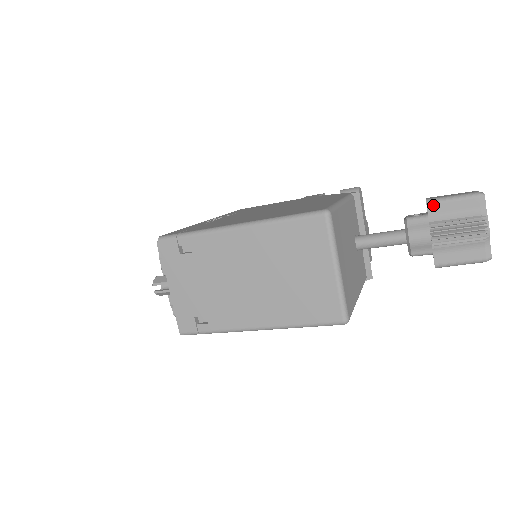
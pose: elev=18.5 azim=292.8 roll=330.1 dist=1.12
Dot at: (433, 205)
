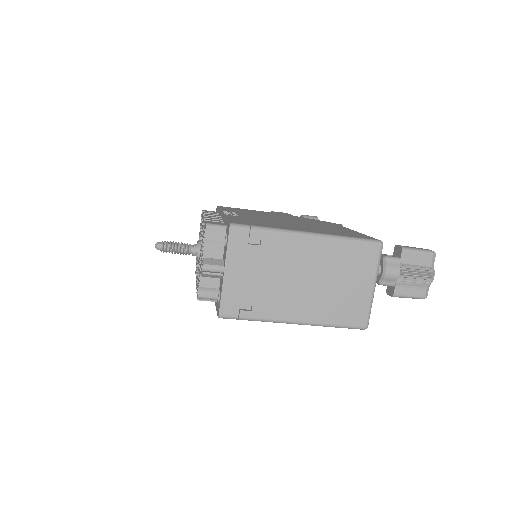
Dot at: (406, 252)
